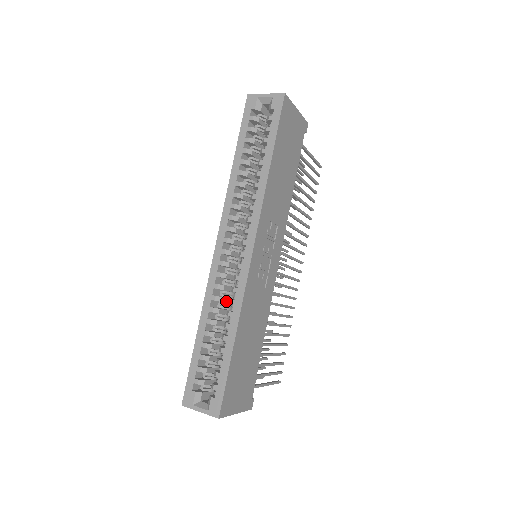
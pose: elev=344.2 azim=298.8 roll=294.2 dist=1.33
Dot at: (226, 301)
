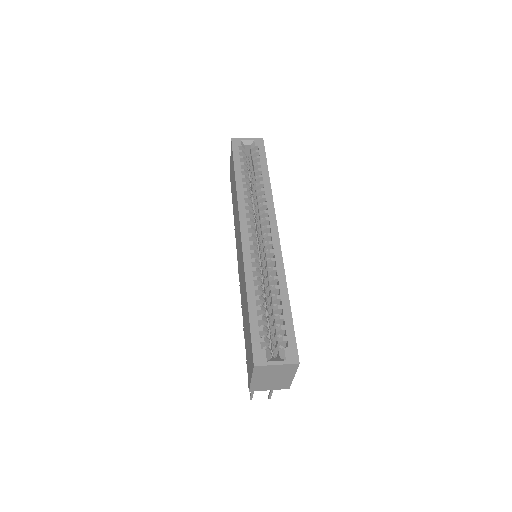
Dot at: (259, 277)
